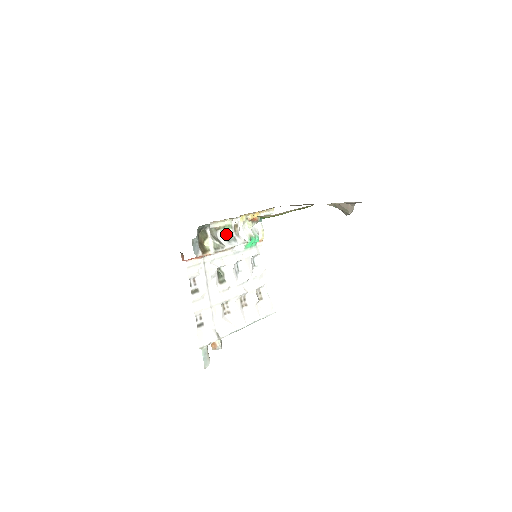
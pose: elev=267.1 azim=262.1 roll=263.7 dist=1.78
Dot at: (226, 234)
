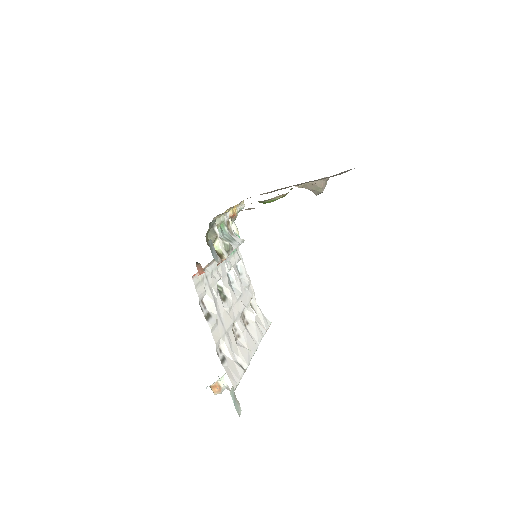
Dot at: (223, 234)
